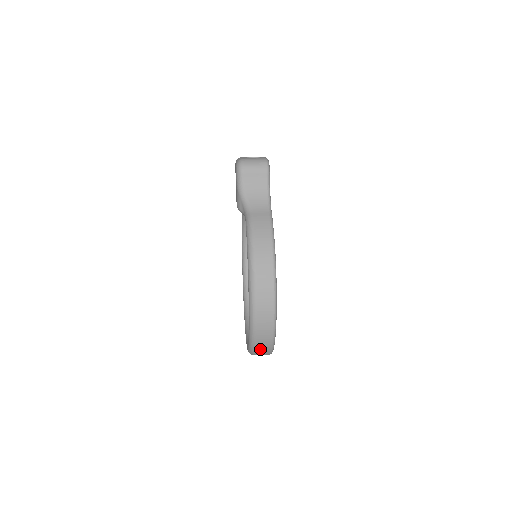
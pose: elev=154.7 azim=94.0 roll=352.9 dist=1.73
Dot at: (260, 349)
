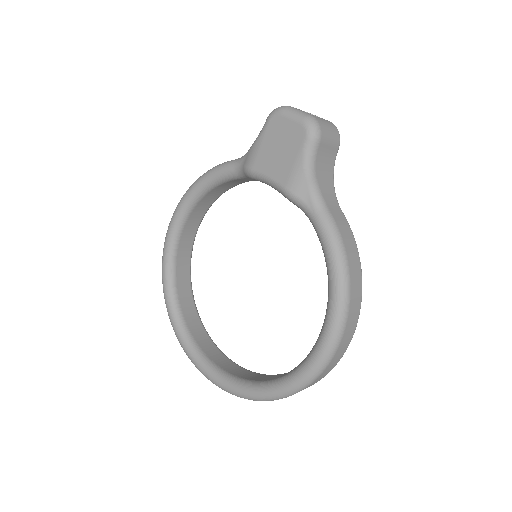
Dot at: occluded
